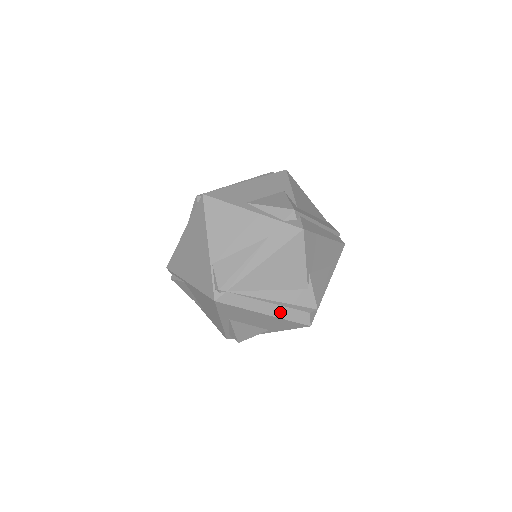
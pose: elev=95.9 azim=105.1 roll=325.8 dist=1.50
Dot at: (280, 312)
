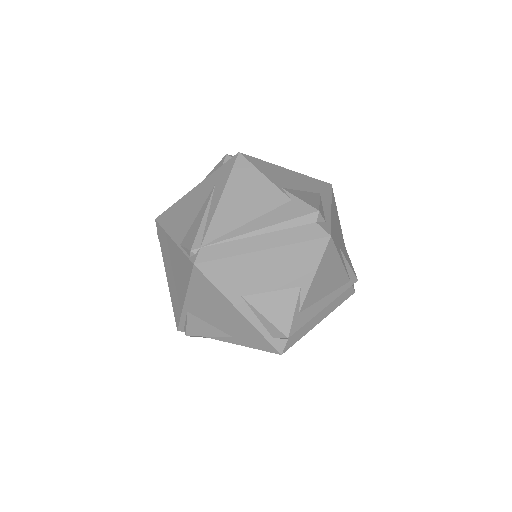
Dot at: (280, 239)
